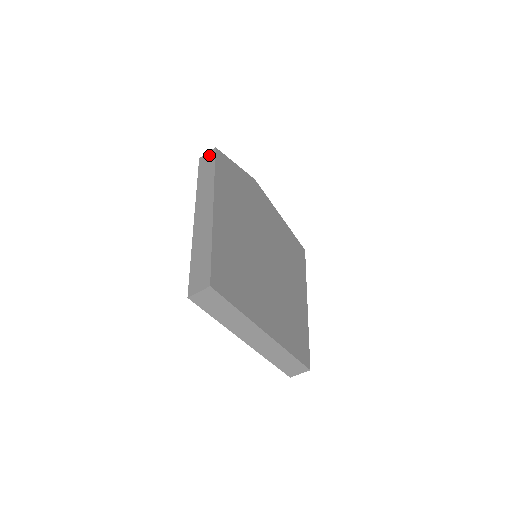
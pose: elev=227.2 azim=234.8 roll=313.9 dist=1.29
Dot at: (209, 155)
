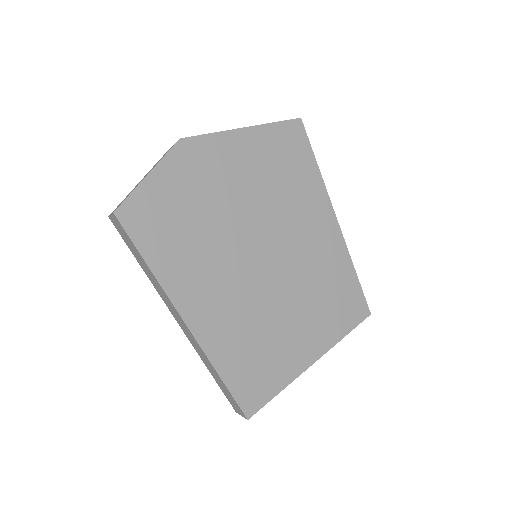
Dot at: (117, 224)
